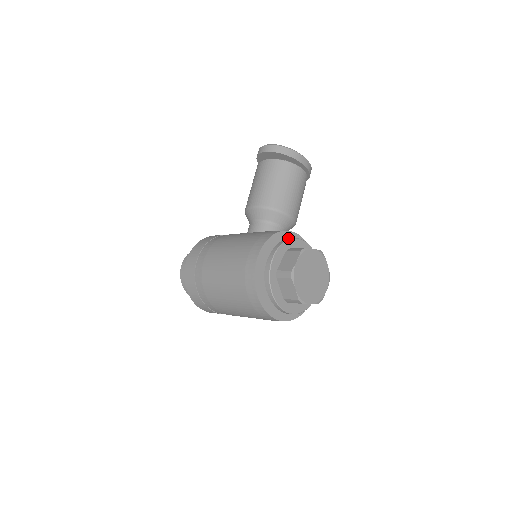
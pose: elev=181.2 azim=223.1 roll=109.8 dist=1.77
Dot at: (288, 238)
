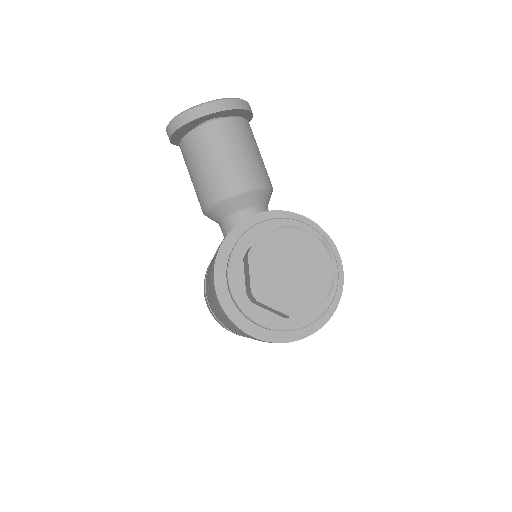
Dot at: occluded
